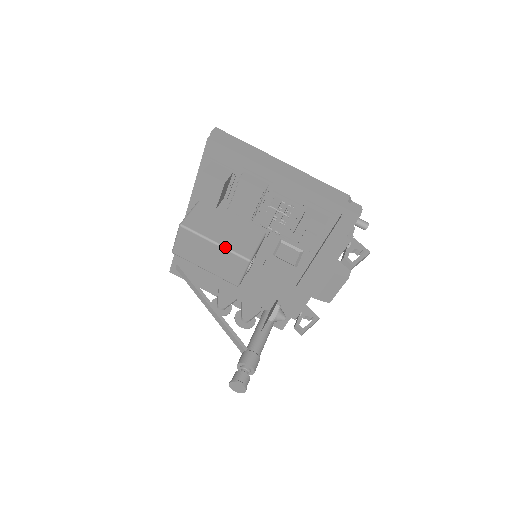
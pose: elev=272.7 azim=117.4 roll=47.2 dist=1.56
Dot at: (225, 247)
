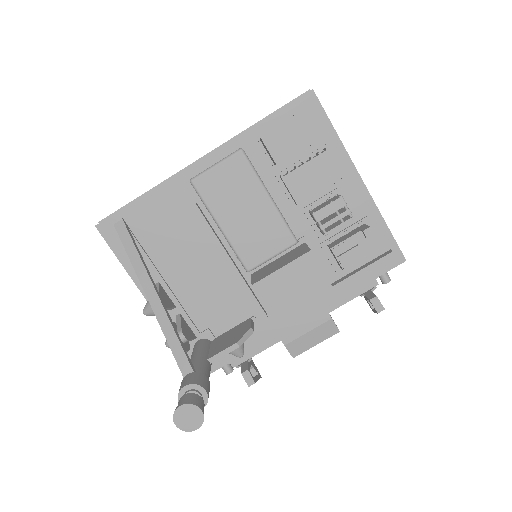
Dot at: occluded
